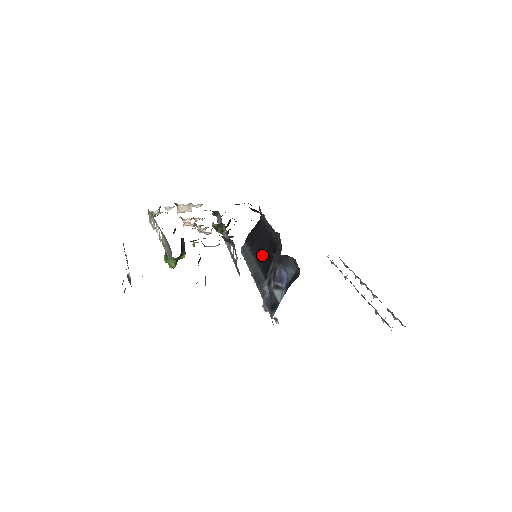
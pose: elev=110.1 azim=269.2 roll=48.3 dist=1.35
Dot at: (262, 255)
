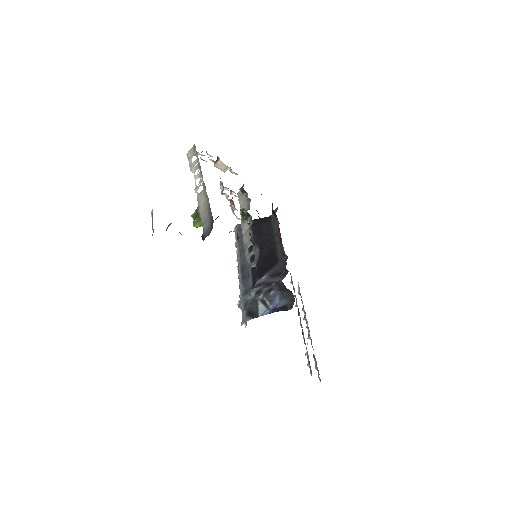
Dot at: occluded
